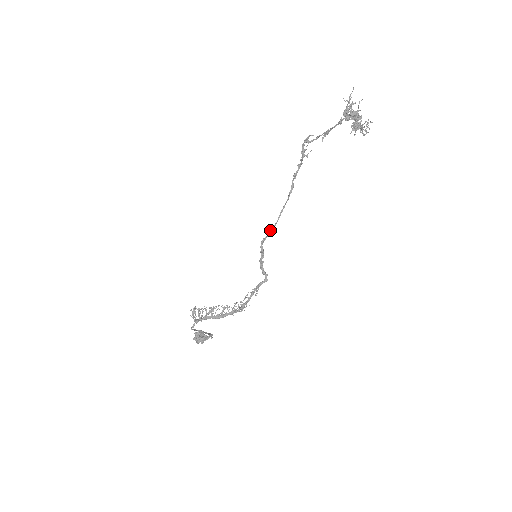
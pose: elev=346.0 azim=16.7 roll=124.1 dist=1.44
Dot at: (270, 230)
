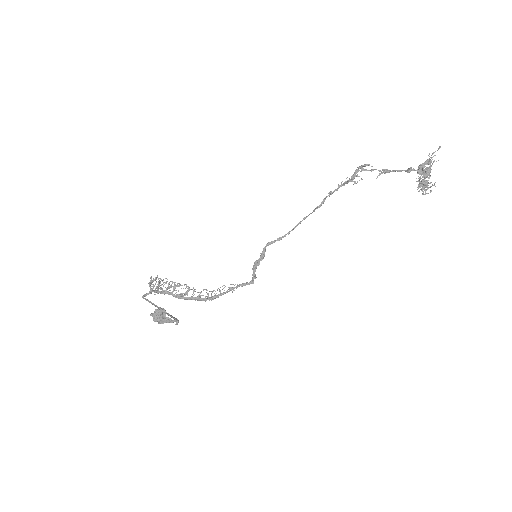
Dot at: (282, 236)
